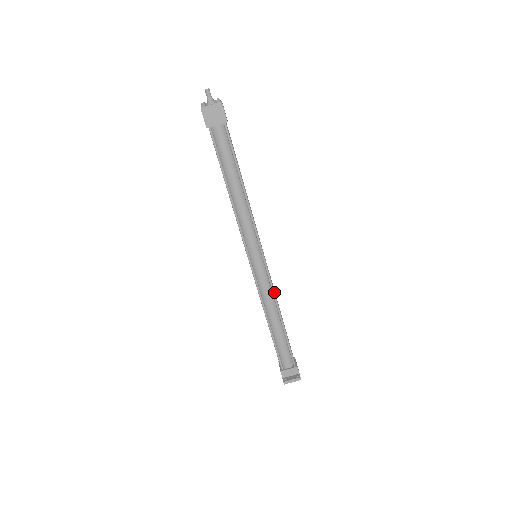
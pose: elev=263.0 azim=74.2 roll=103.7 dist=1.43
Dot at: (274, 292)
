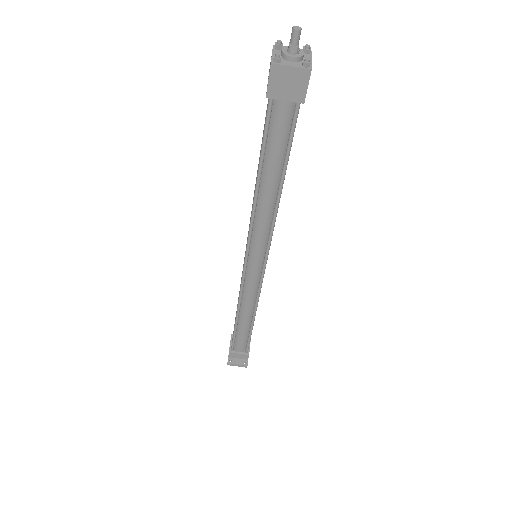
Dot at: occluded
